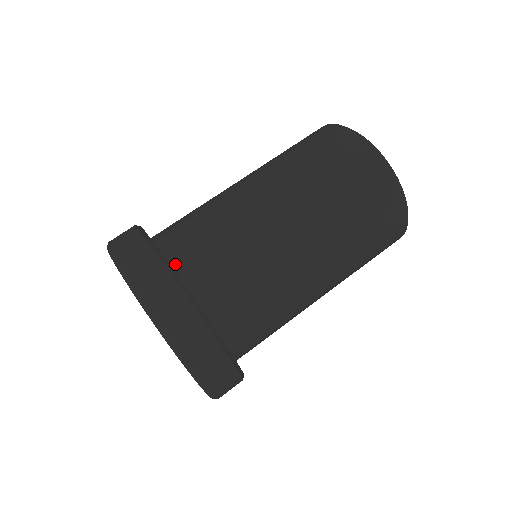
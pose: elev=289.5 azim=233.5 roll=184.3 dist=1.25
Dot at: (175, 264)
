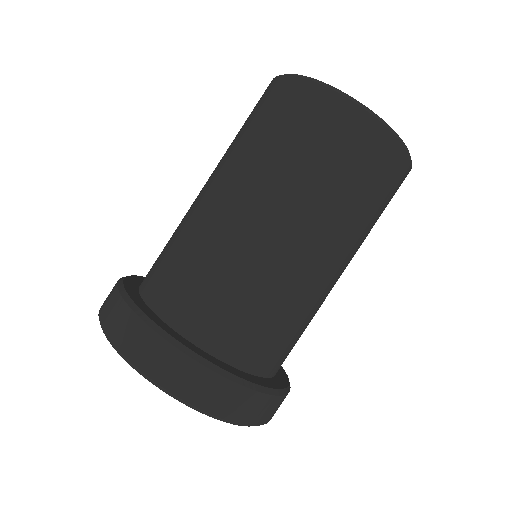
Dot at: (232, 360)
